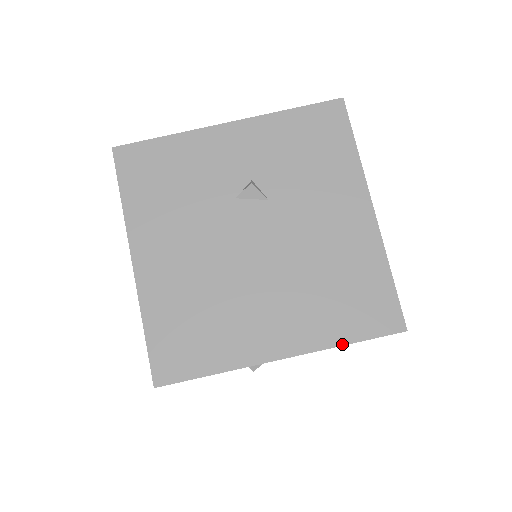
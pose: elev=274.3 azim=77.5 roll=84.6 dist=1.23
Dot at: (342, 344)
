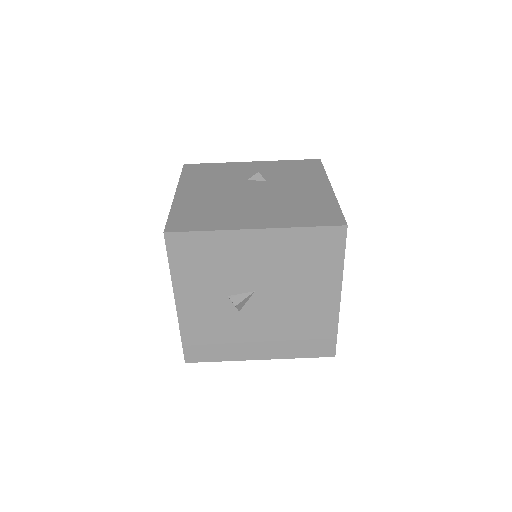
Dot at: (300, 226)
